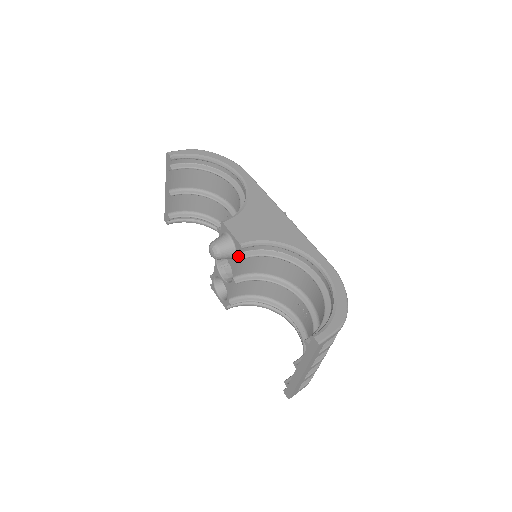
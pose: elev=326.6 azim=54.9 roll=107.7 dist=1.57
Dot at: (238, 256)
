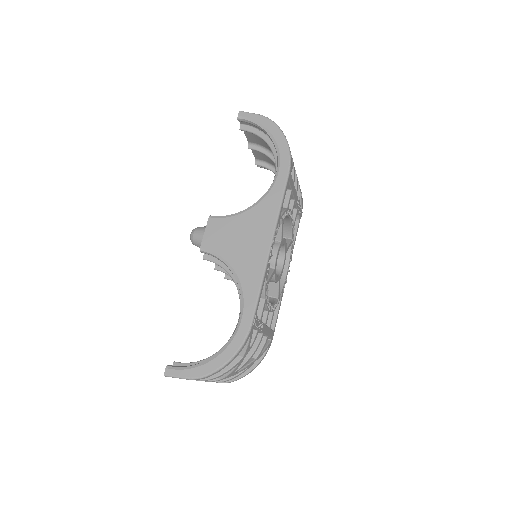
Dot at: (204, 254)
